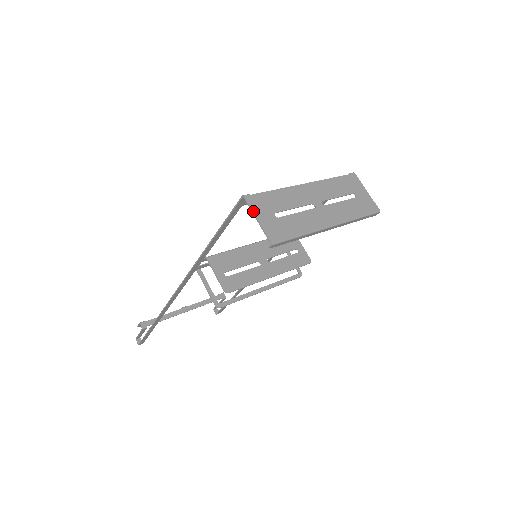
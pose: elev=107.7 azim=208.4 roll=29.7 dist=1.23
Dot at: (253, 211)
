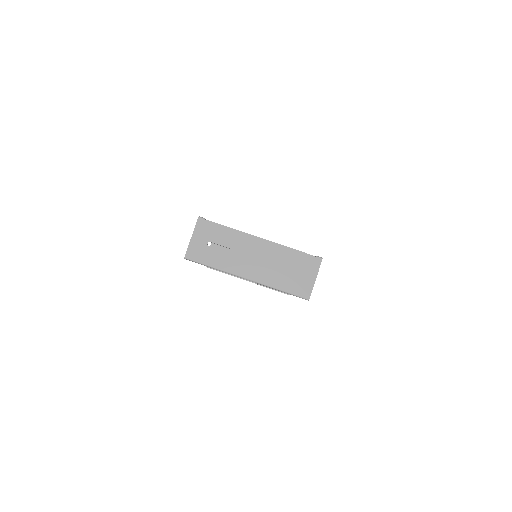
Dot at: (194, 230)
